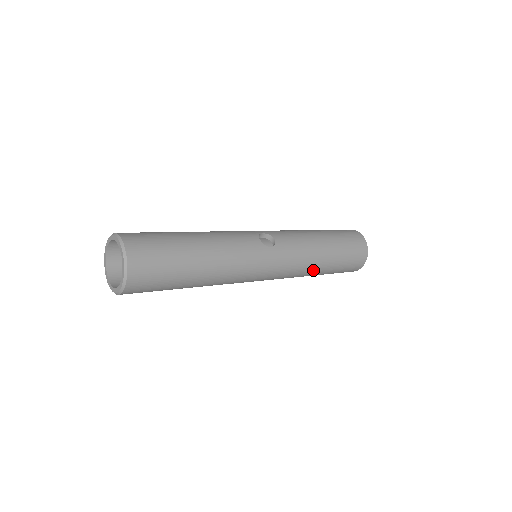
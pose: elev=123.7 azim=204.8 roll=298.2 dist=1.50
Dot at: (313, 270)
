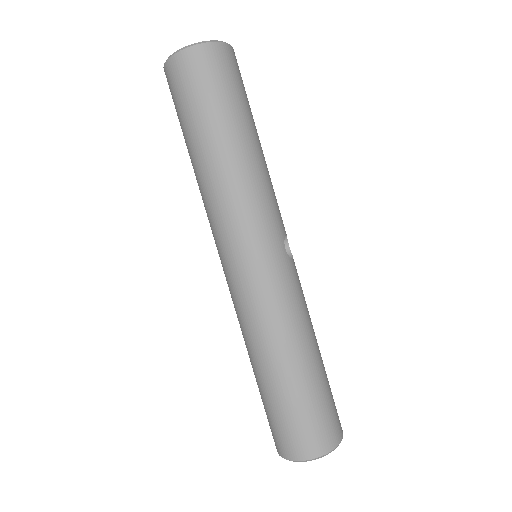
Dot at: (276, 348)
